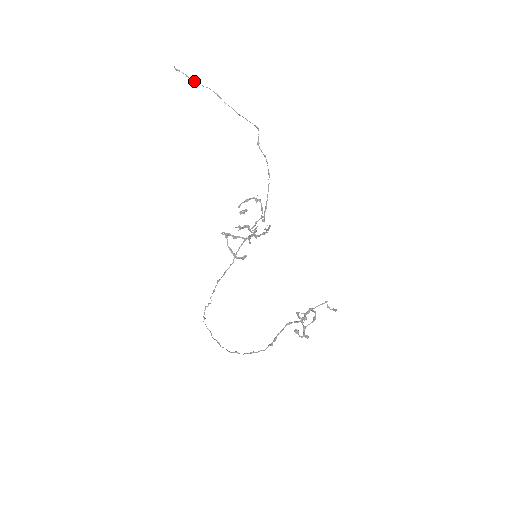
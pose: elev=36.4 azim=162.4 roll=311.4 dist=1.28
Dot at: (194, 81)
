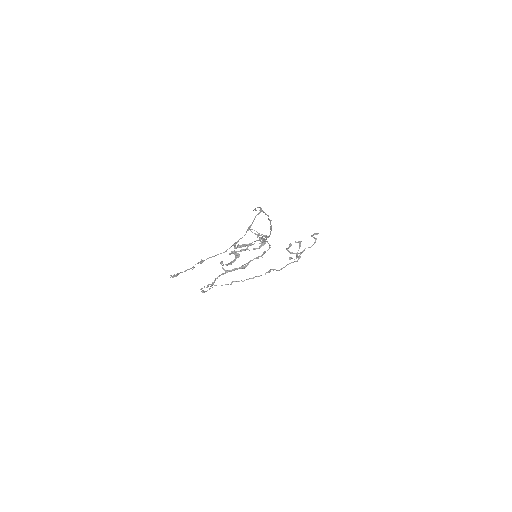
Dot at: occluded
